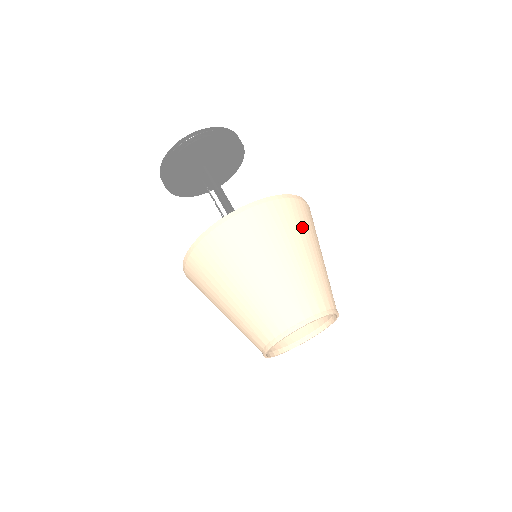
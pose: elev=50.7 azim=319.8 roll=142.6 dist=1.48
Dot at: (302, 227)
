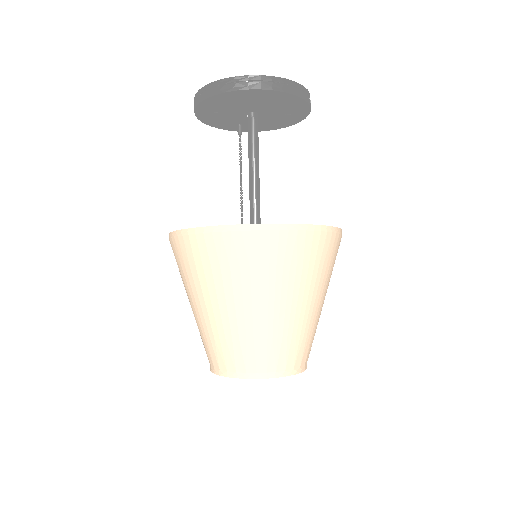
Dot at: occluded
